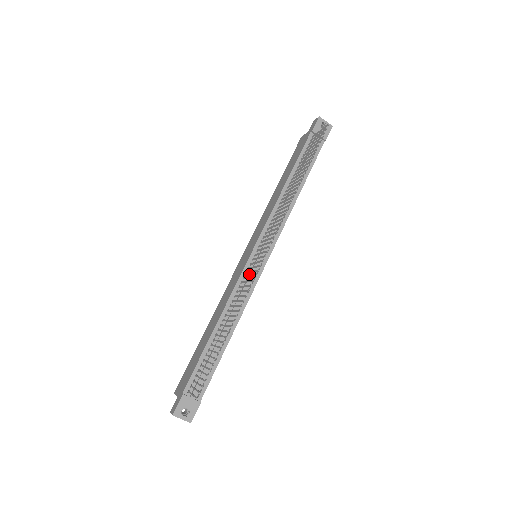
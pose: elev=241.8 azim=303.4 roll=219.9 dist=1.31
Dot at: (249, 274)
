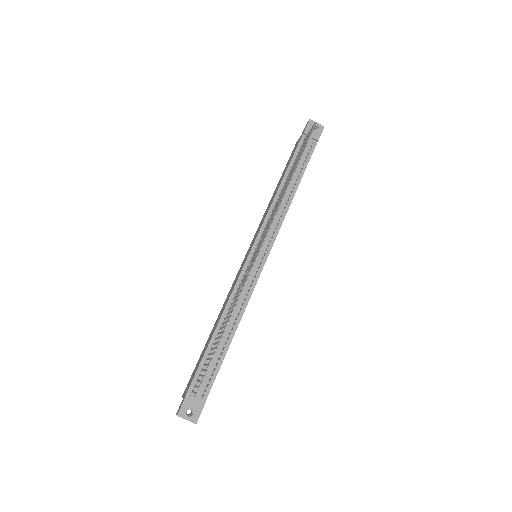
Dot at: (249, 273)
